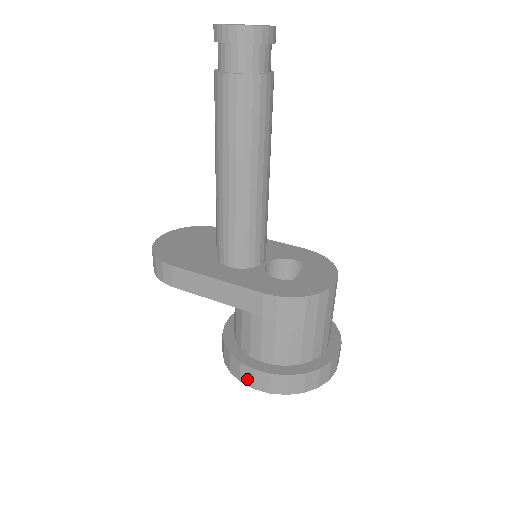
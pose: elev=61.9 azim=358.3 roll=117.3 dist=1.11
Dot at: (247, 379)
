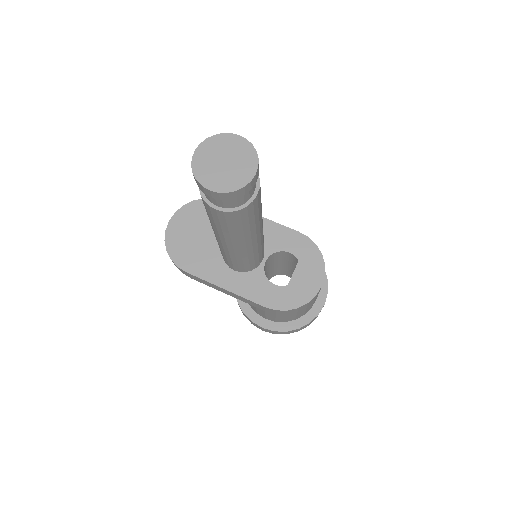
Dot at: (257, 326)
